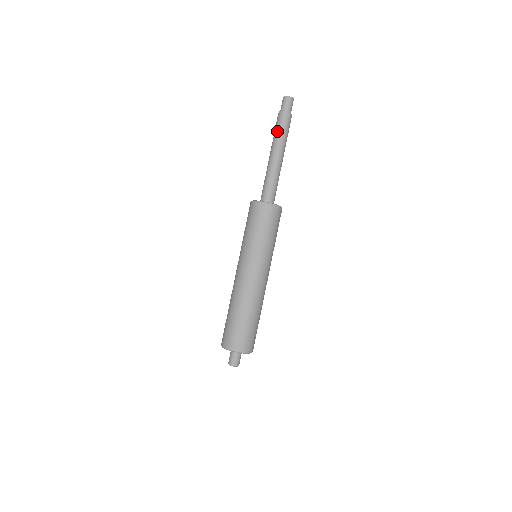
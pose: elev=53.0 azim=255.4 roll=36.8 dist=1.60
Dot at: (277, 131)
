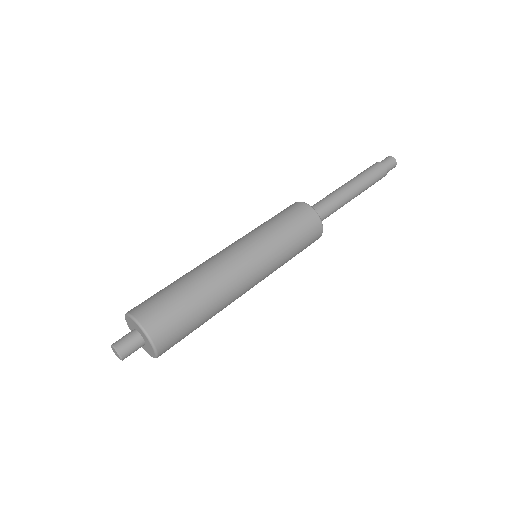
Dot at: (367, 172)
